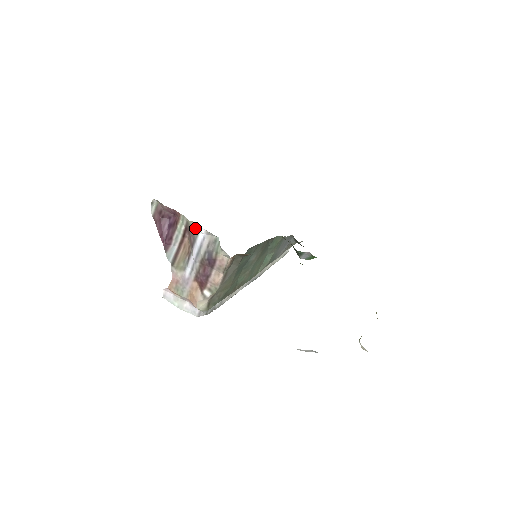
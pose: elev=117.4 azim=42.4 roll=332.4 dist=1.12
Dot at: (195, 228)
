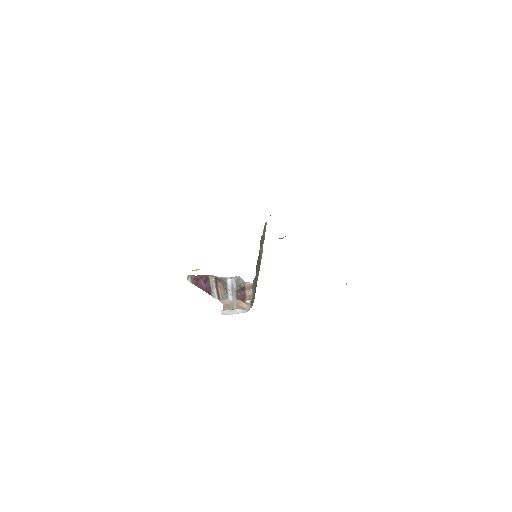
Dot at: (223, 278)
